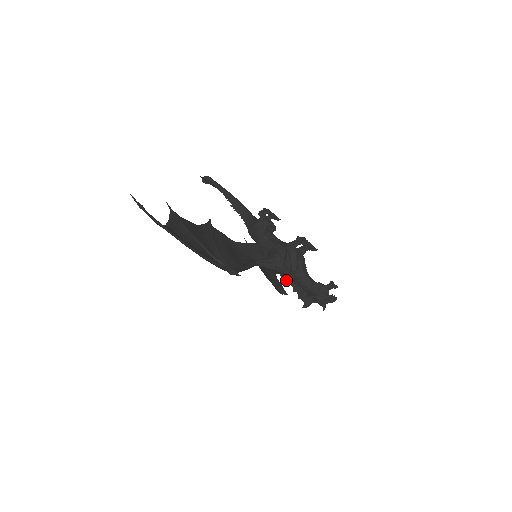
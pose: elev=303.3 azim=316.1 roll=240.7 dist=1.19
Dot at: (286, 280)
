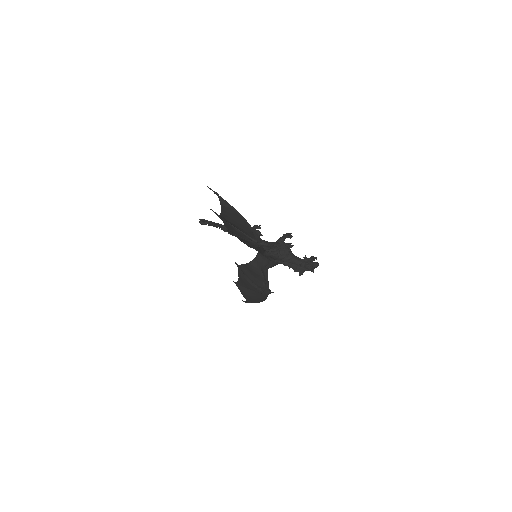
Dot at: occluded
